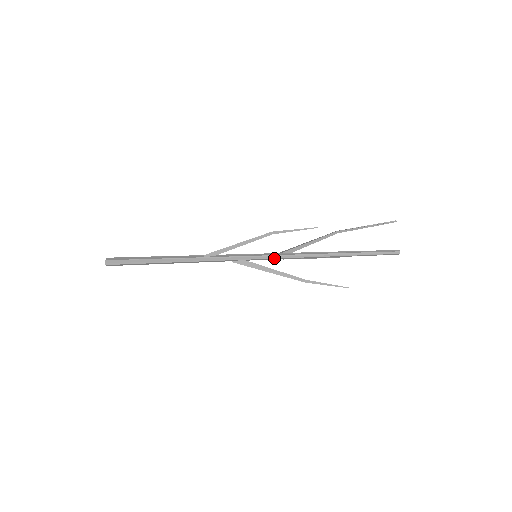
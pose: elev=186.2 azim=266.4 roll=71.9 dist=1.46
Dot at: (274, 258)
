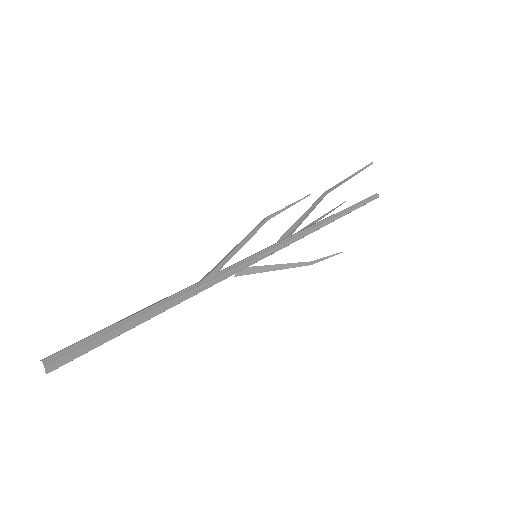
Dot at: occluded
